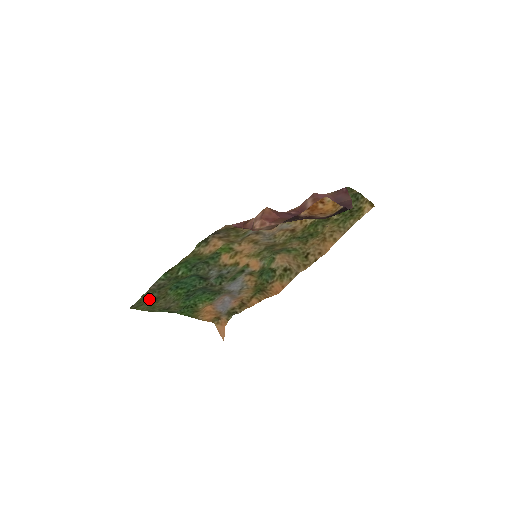
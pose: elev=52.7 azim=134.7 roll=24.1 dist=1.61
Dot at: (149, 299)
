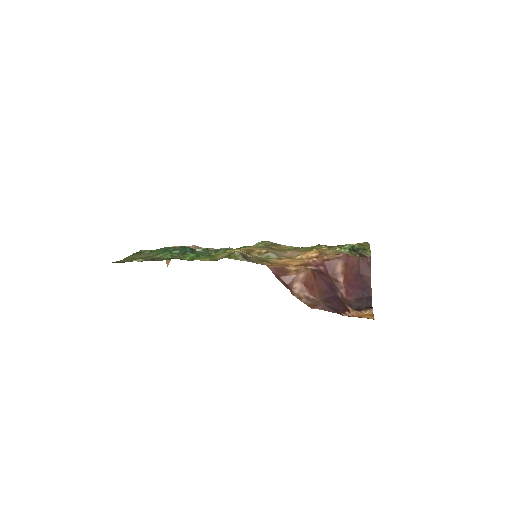
Dot at: (135, 259)
